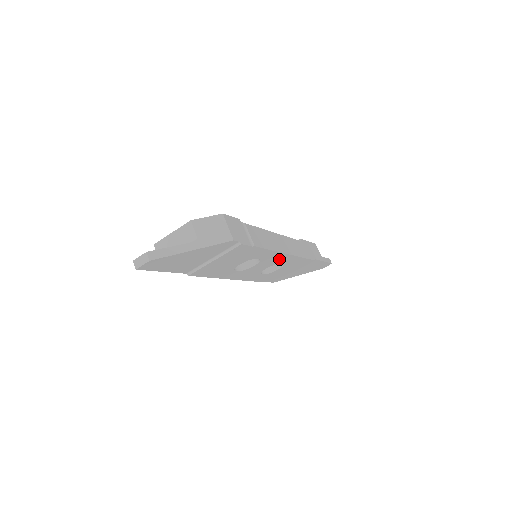
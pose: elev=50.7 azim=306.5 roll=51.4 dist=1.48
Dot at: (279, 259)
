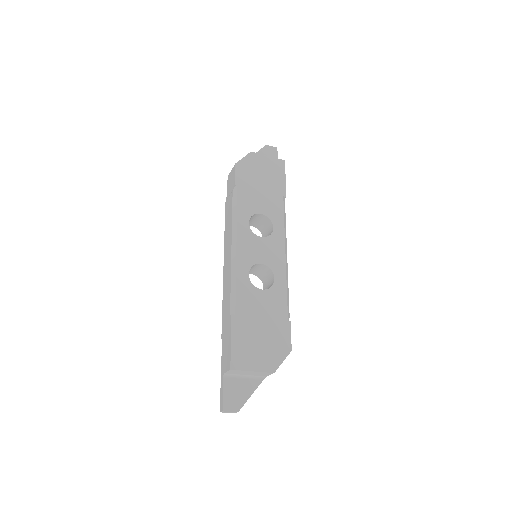
Dot at: occluded
